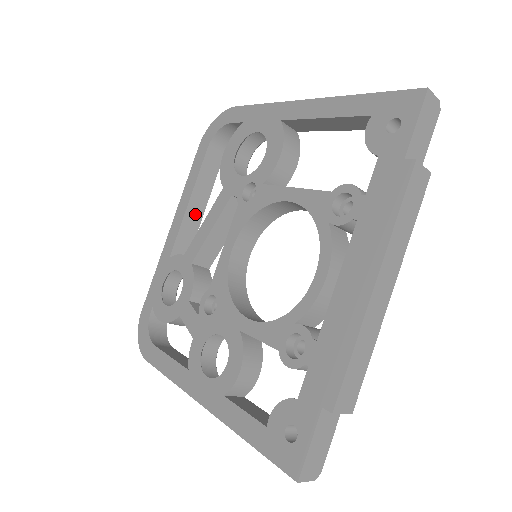
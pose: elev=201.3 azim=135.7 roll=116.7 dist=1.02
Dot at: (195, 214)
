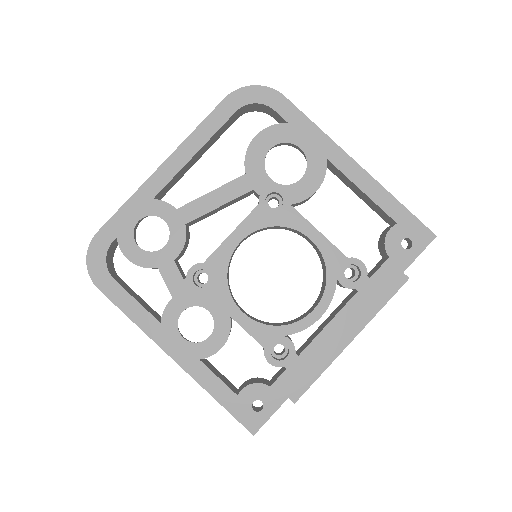
Dot at: (191, 163)
